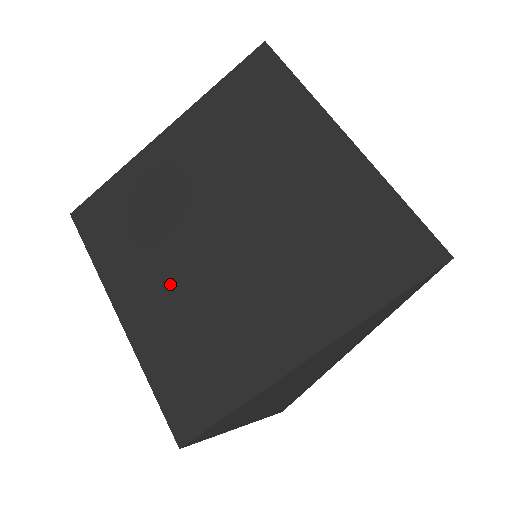
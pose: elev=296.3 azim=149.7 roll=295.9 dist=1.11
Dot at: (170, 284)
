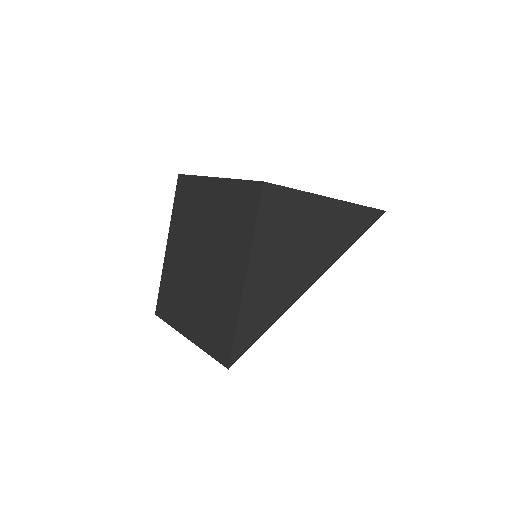
Dot at: occluded
